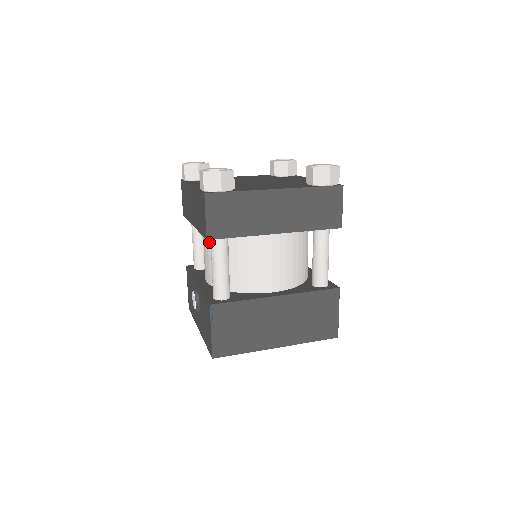
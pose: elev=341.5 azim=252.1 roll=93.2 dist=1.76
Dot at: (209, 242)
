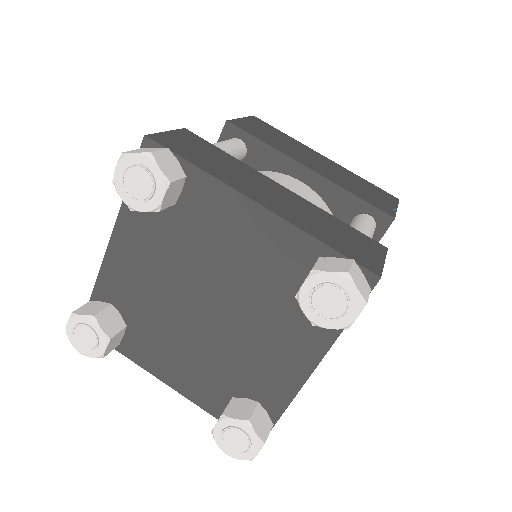
Dot at: occluded
